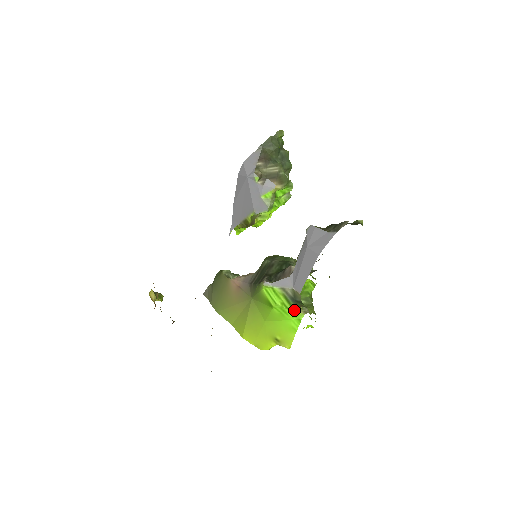
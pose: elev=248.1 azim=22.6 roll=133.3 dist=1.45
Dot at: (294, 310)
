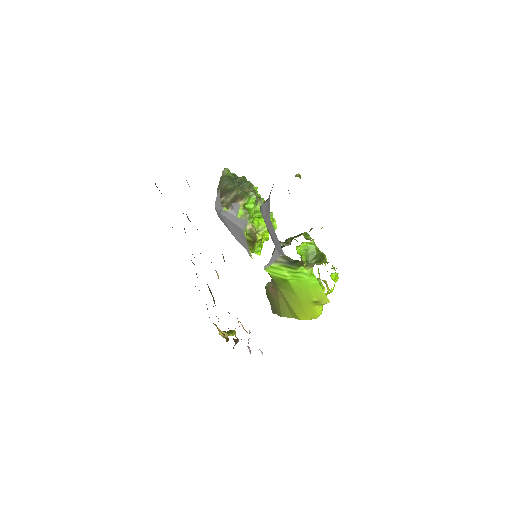
Dot at: (302, 271)
